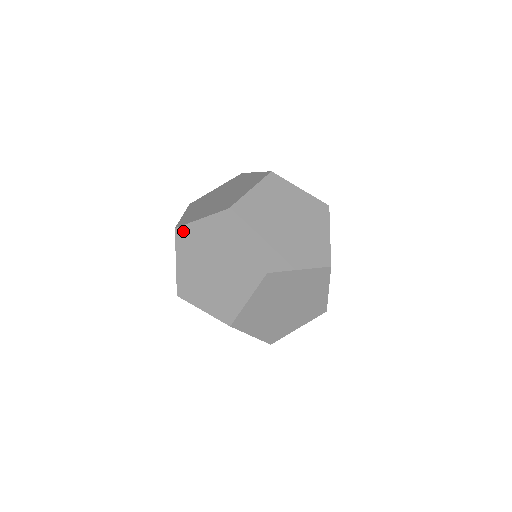
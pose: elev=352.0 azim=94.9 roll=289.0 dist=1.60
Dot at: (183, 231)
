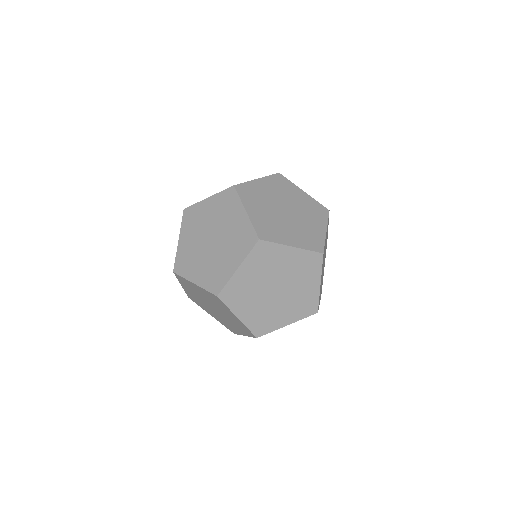
Dot at: (190, 210)
